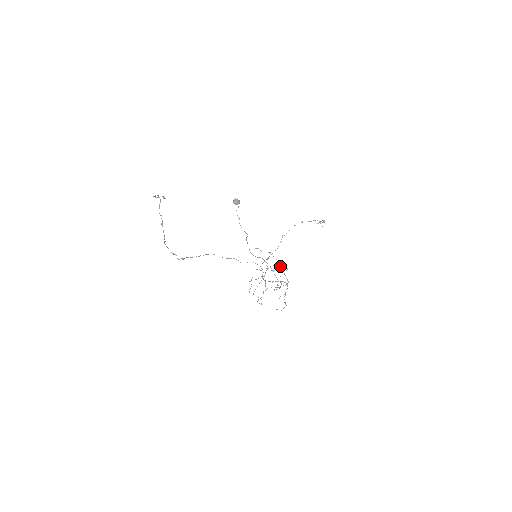
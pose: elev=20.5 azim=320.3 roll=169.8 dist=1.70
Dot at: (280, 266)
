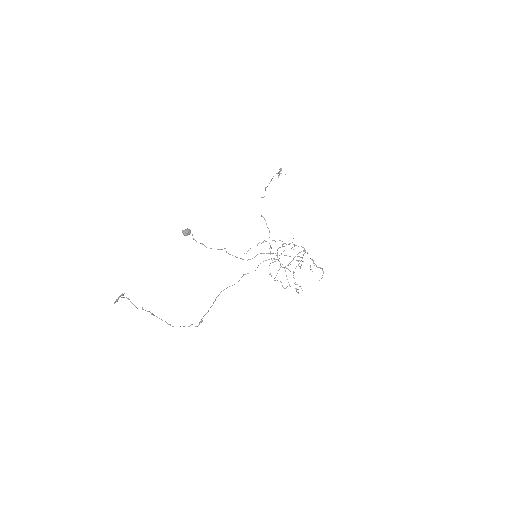
Dot at: (284, 243)
